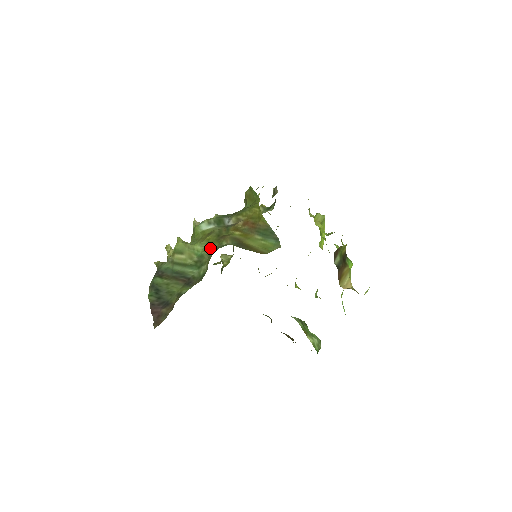
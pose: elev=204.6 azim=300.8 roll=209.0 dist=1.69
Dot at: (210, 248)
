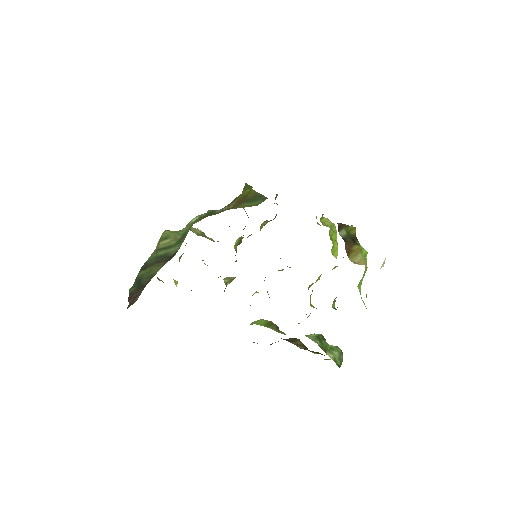
Dot at: occluded
